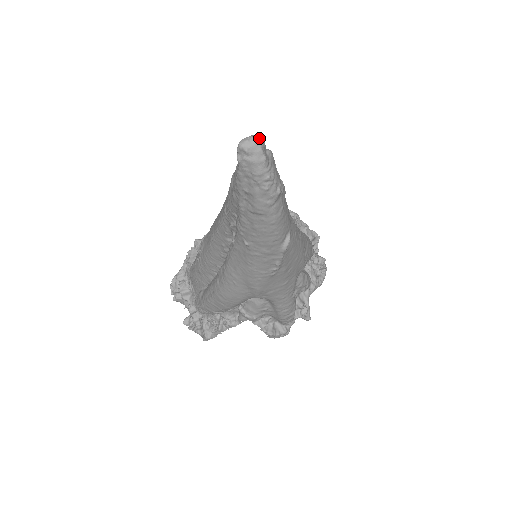
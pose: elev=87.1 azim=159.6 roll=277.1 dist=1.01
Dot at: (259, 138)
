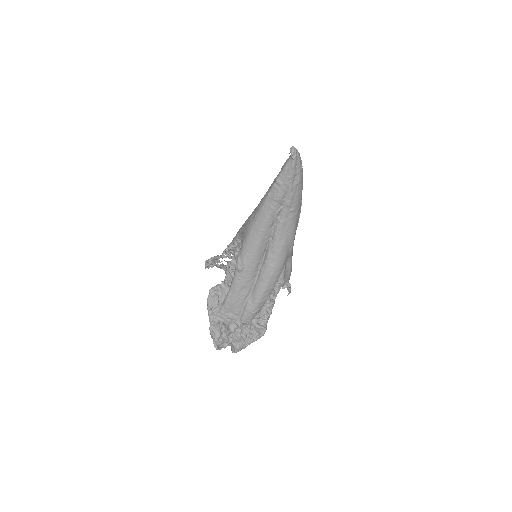
Dot at: occluded
